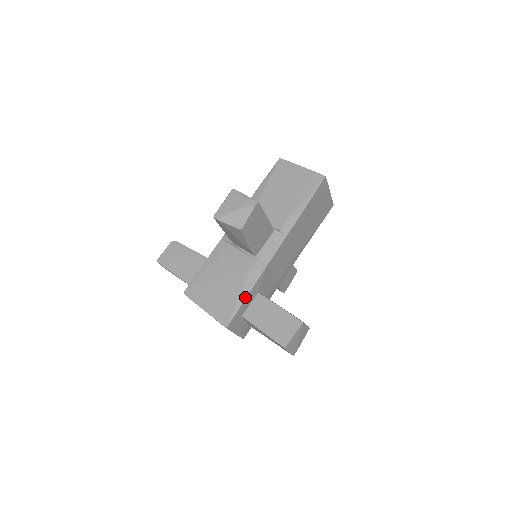
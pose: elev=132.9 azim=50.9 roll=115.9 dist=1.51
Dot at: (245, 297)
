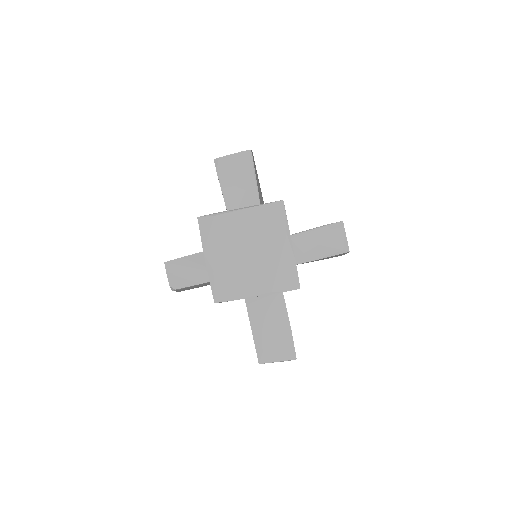
Dot at: occluded
